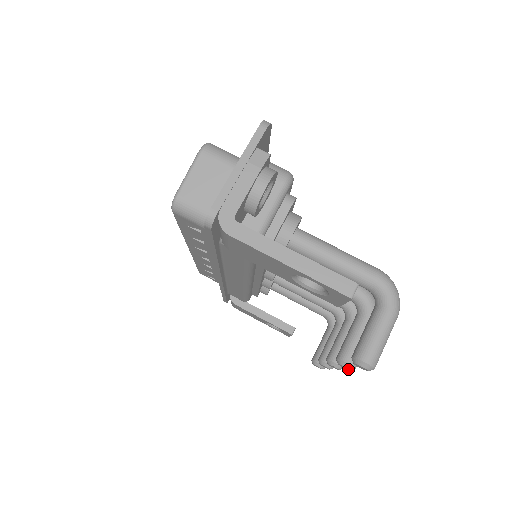
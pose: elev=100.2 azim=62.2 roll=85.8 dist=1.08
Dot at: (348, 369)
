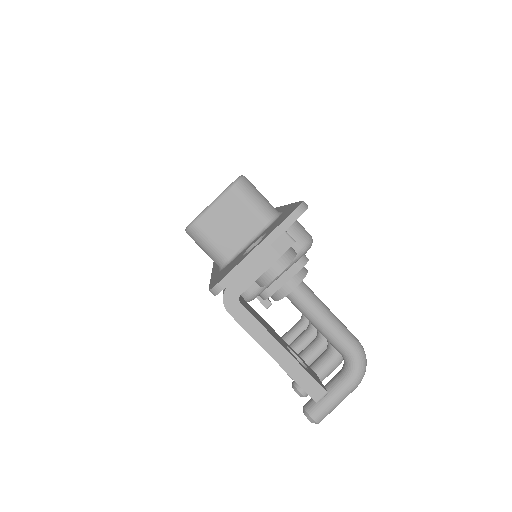
Dot at: (299, 395)
